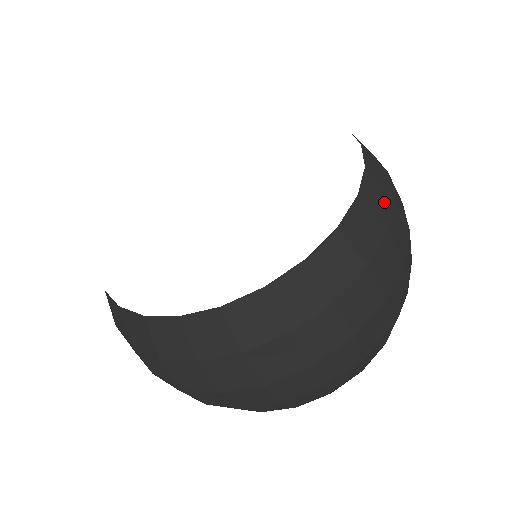
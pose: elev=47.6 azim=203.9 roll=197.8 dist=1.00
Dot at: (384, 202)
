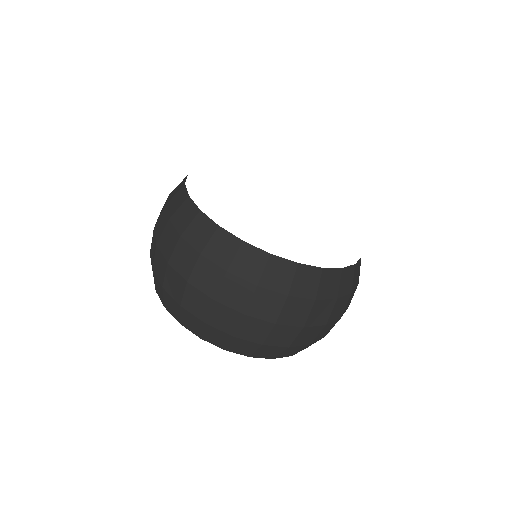
Dot at: (307, 290)
